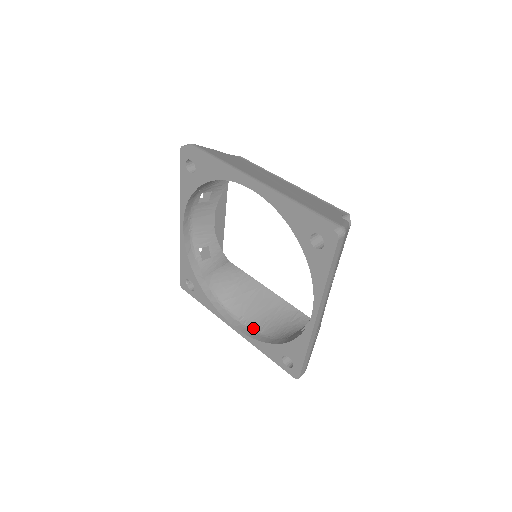
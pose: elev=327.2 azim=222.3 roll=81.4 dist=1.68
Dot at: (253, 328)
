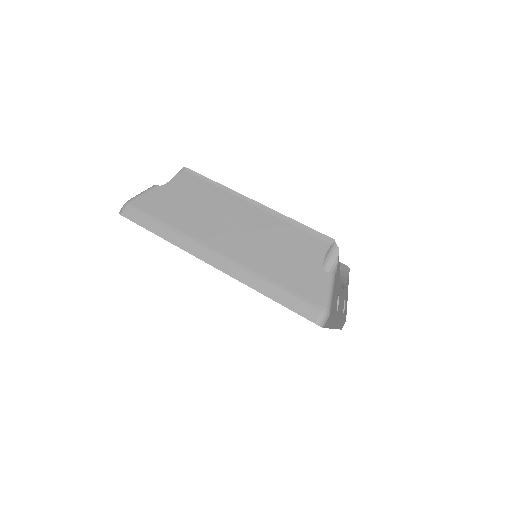
Dot at: occluded
